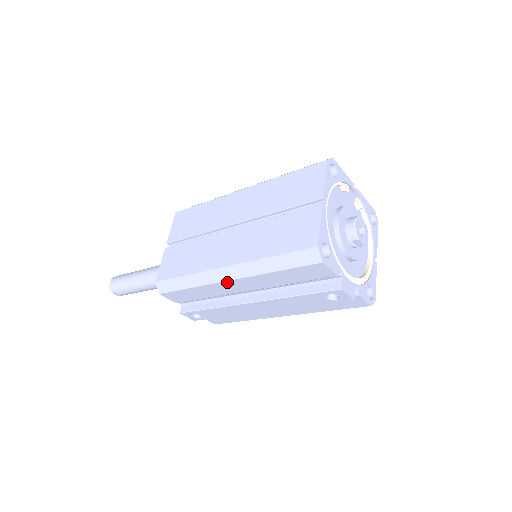
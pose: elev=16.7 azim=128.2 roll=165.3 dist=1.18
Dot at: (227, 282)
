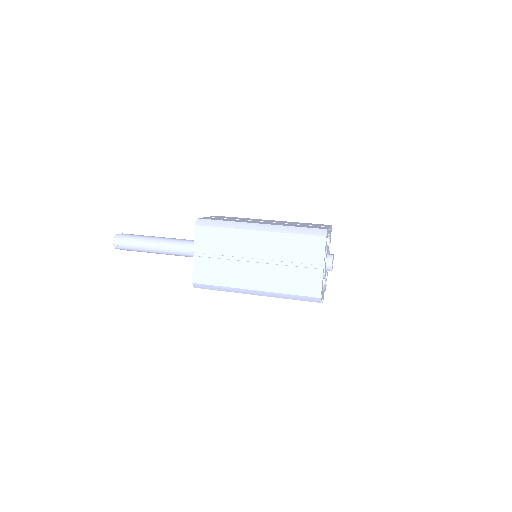
Dot at: (253, 294)
